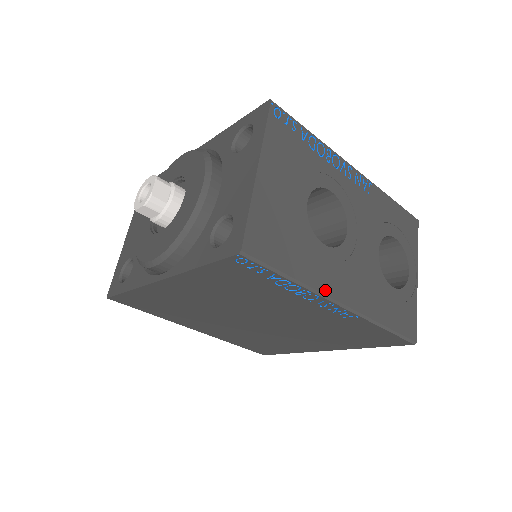
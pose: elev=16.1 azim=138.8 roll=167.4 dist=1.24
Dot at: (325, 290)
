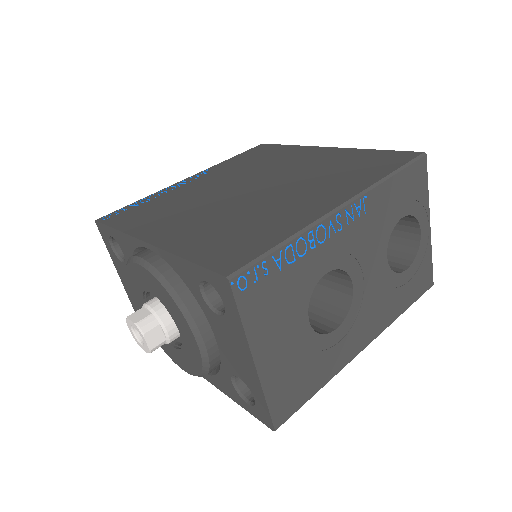
Dot at: (348, 360)
